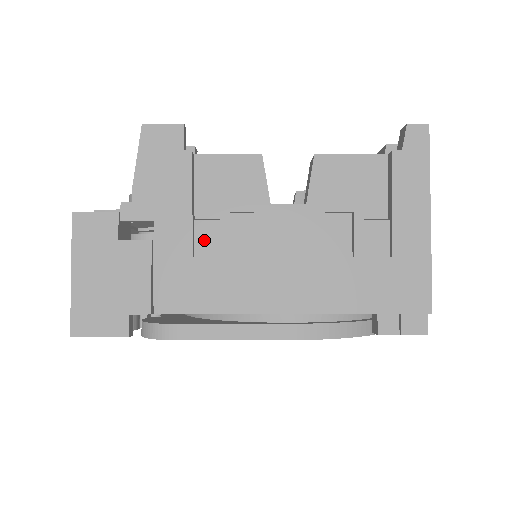
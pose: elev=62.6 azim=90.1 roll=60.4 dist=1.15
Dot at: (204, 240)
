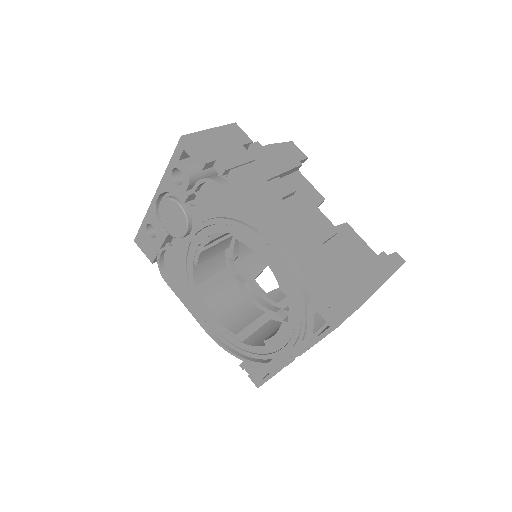
Dot at: (276, 184)
